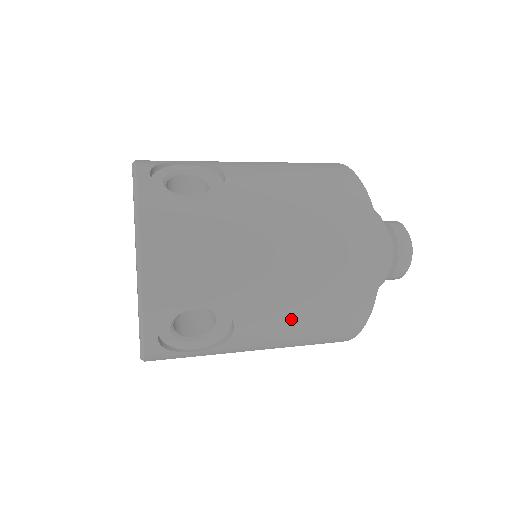
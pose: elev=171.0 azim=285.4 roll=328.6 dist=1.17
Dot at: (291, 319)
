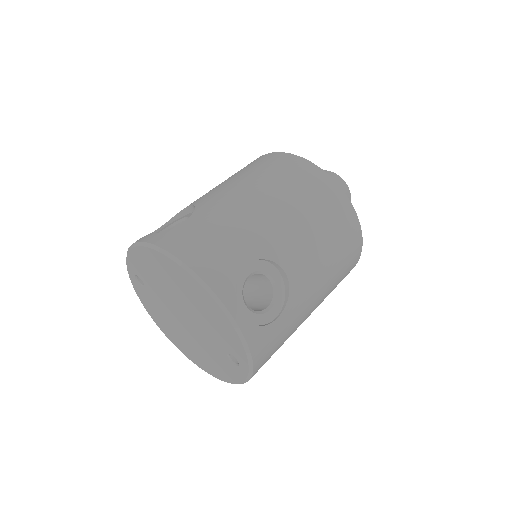
Dot at: occluded
